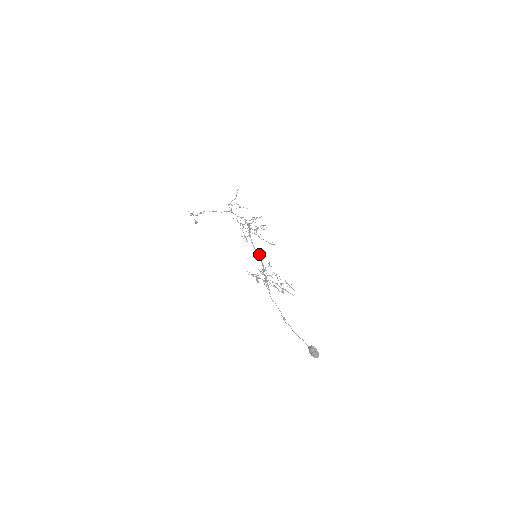
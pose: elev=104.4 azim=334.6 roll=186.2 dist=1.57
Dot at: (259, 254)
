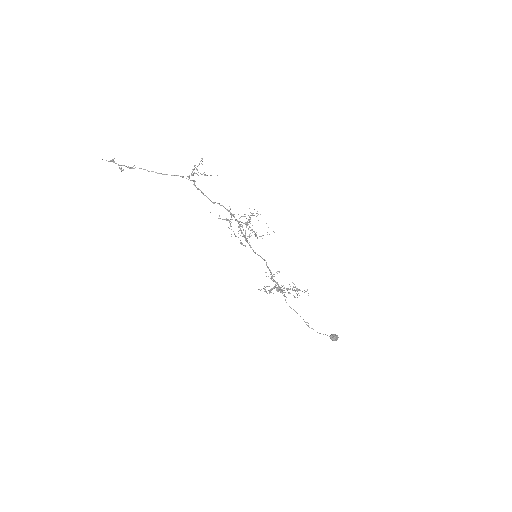
Dot at: (262, 258)
